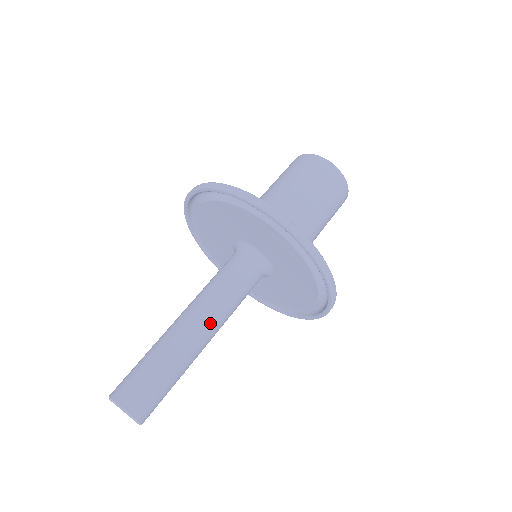
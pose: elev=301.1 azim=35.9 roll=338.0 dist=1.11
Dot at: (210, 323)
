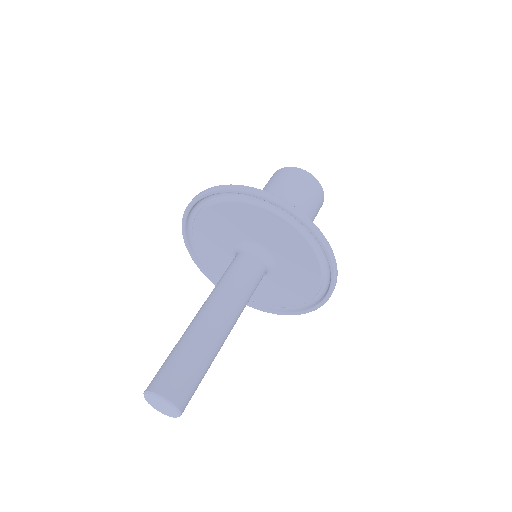
Dot at: (233, 316)
